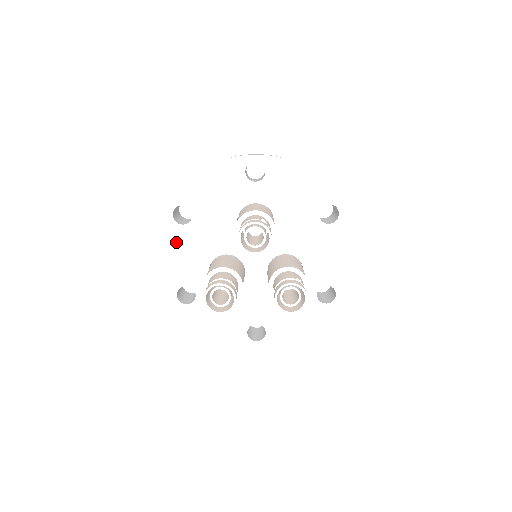
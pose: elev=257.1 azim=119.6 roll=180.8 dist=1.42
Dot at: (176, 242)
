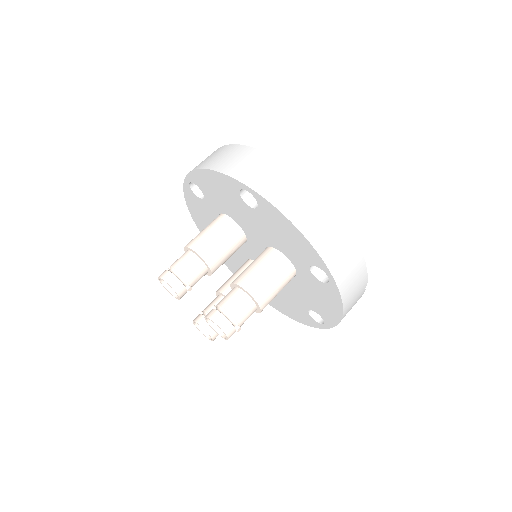
Dot at: (225, 188)
